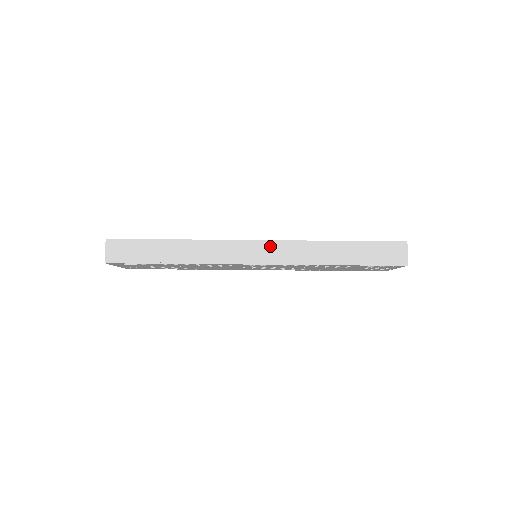
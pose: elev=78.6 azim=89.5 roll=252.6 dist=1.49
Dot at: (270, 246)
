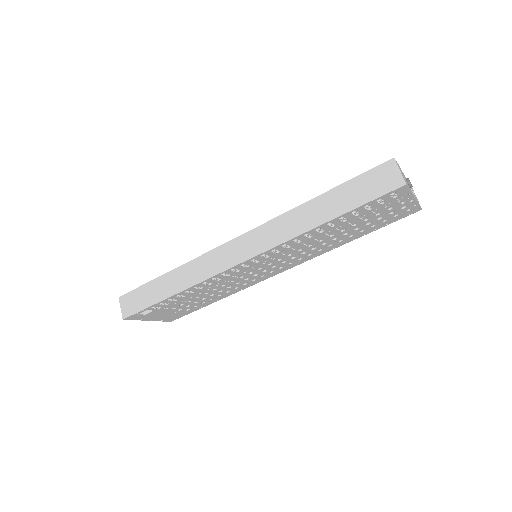
Dot at: (250, 237)
